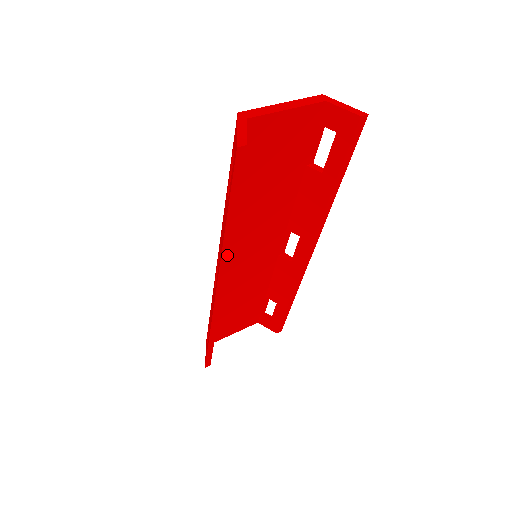
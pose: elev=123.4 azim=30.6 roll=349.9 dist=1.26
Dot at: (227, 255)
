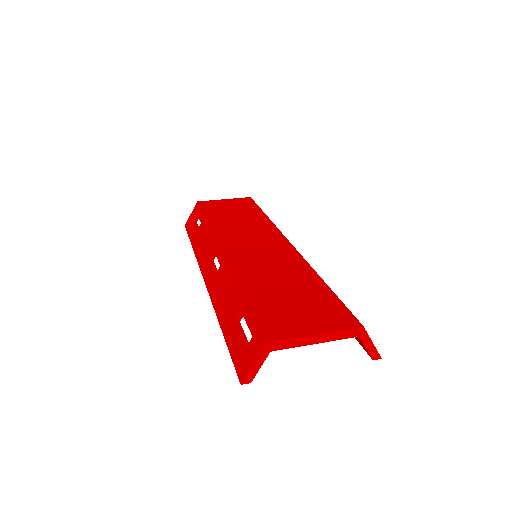
Dot at: occluded
